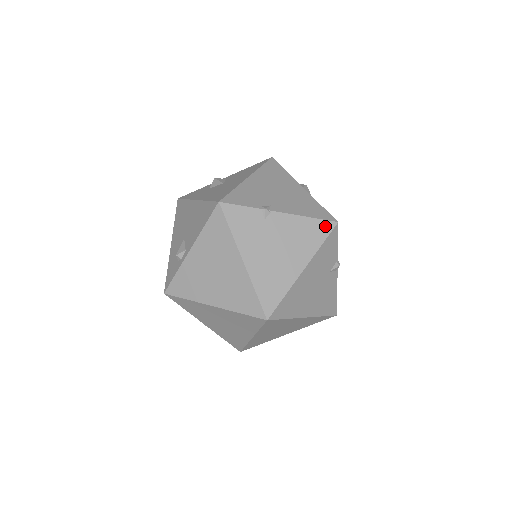
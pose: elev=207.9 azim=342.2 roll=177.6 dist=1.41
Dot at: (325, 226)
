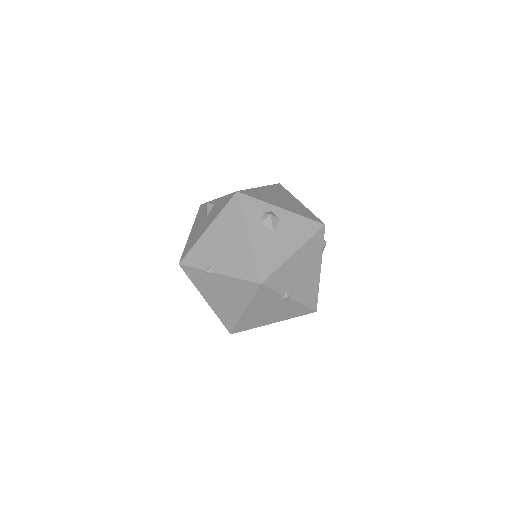
Dot at: (252, 286)
